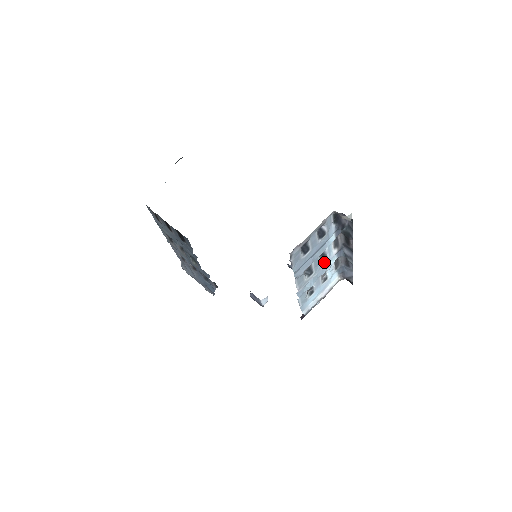
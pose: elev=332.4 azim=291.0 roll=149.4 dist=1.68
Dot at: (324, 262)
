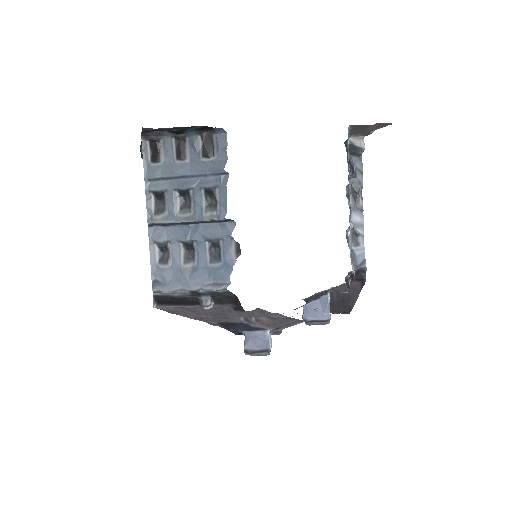
Dot at: (350, 207)
